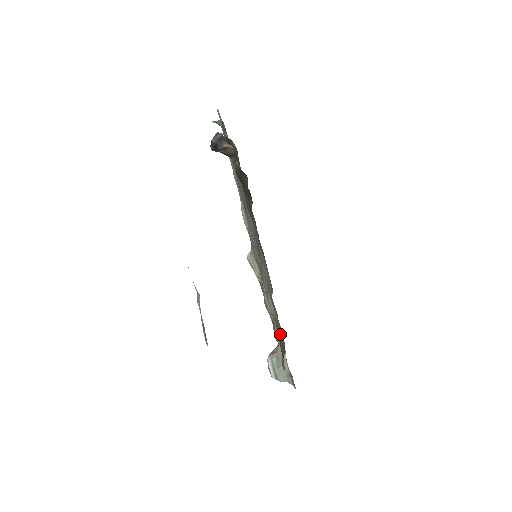
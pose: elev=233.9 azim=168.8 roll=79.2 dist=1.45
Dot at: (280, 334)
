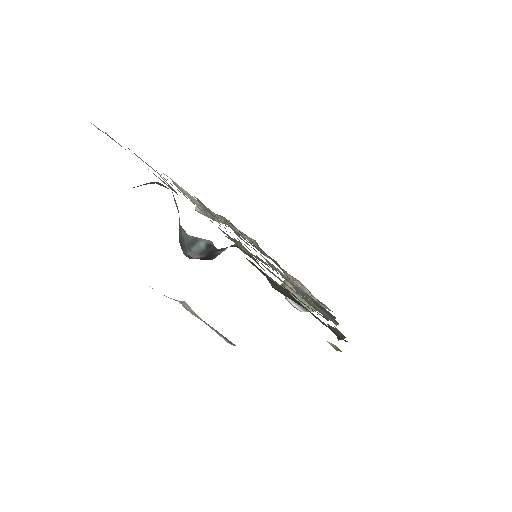
Dot at: occluded
